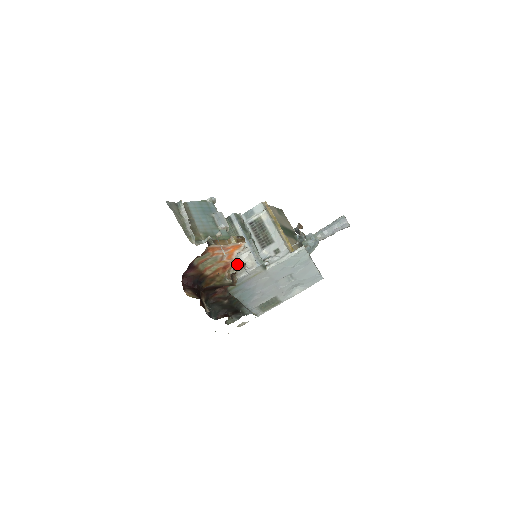
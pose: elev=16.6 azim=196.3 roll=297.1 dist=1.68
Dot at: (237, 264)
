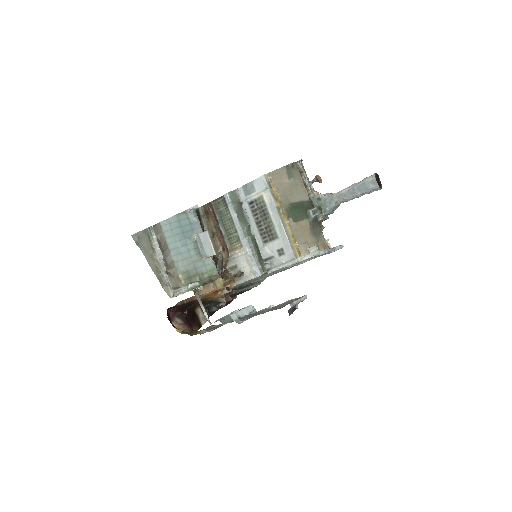
Dot at: (234, 266)
